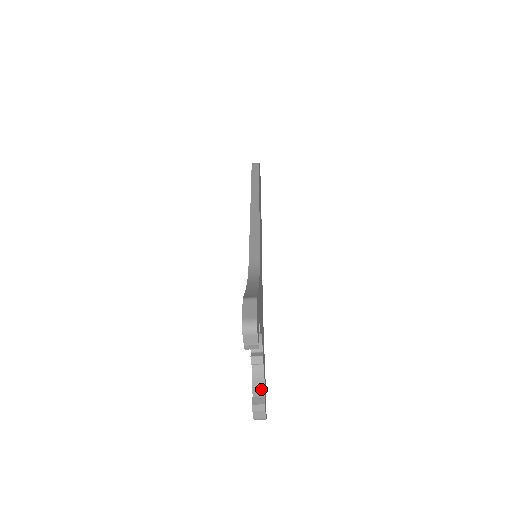
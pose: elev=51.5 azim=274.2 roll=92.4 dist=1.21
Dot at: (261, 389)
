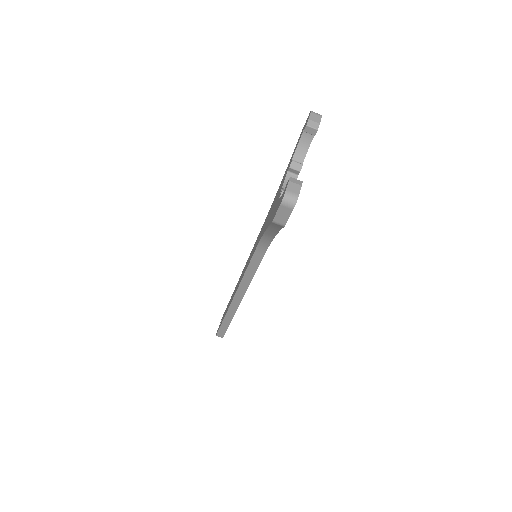
Dot at: occluded
